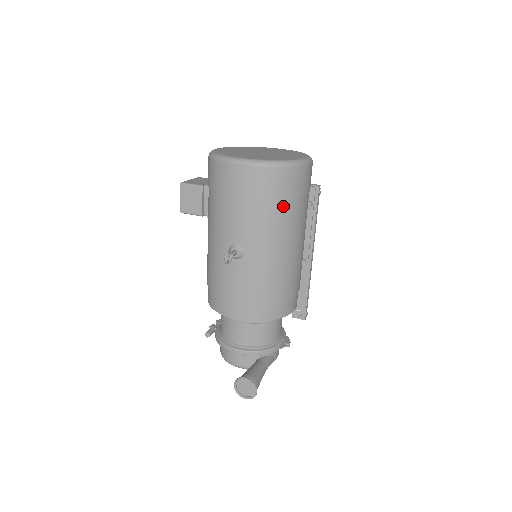
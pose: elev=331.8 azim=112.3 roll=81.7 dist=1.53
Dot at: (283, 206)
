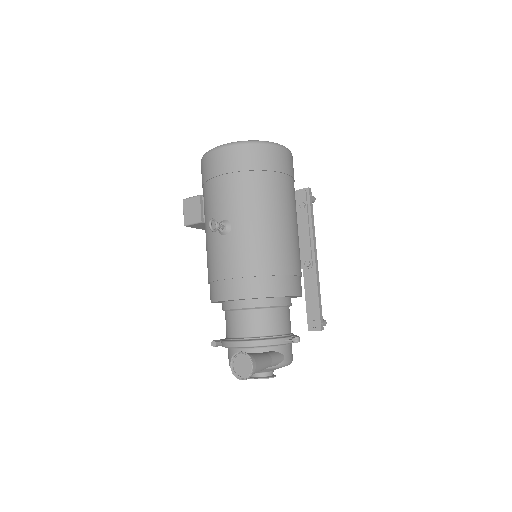
Dot at: (262, 178)
